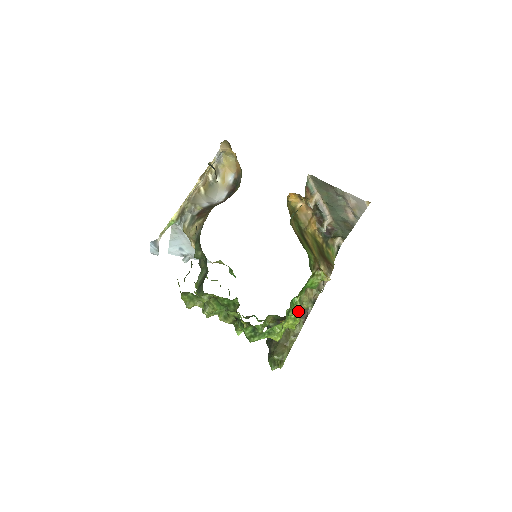
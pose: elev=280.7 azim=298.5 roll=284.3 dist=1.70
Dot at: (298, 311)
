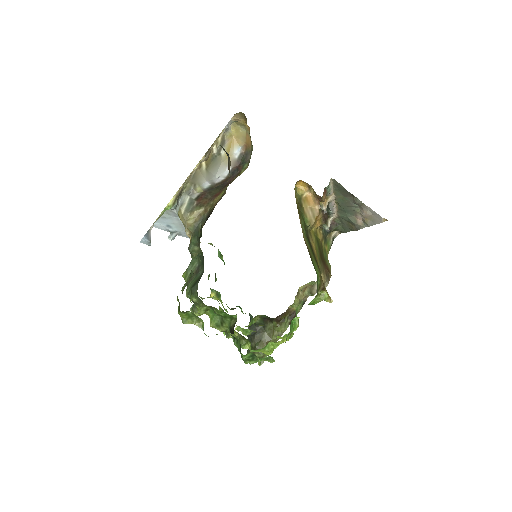
Dot at: occluded
